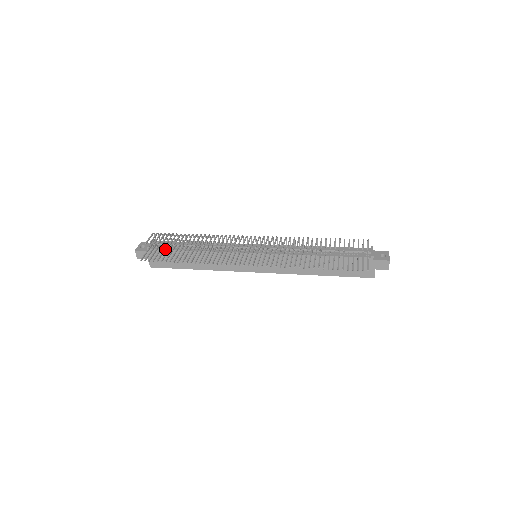
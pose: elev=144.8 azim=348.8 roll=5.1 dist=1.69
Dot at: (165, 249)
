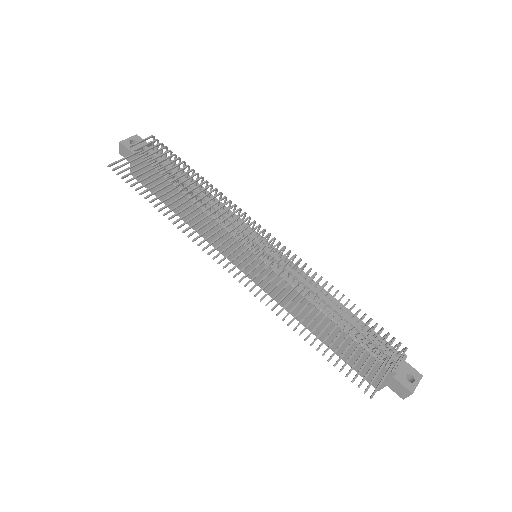
Dot at: (151, 169)
